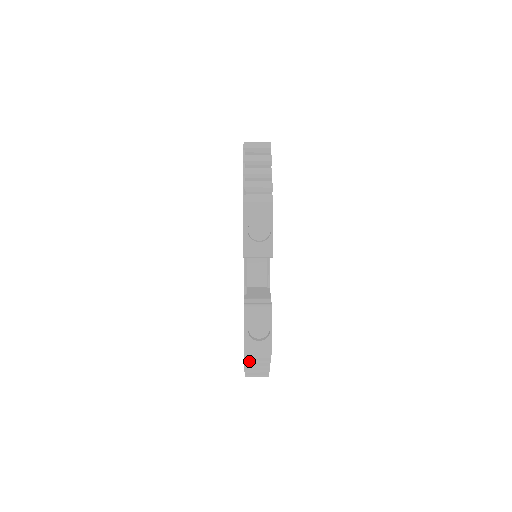
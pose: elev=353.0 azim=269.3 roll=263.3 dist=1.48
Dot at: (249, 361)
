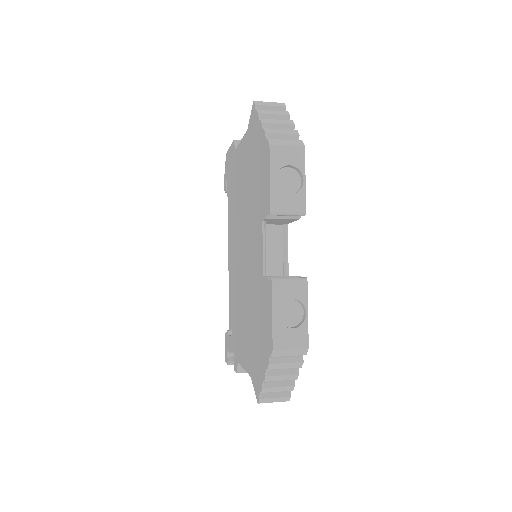
Dot at: (275, 365)
